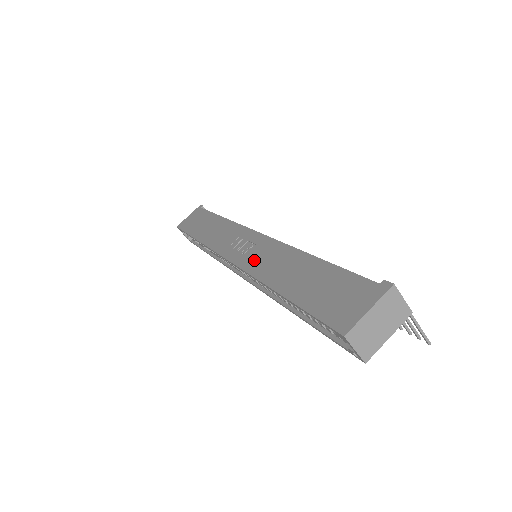
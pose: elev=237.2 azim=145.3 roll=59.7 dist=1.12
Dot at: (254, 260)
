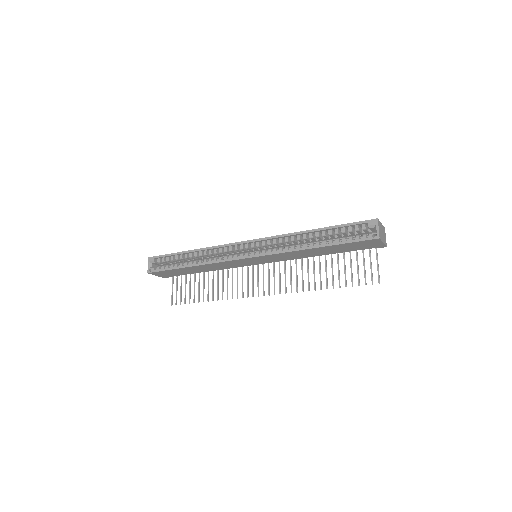
Dot at: occluded
